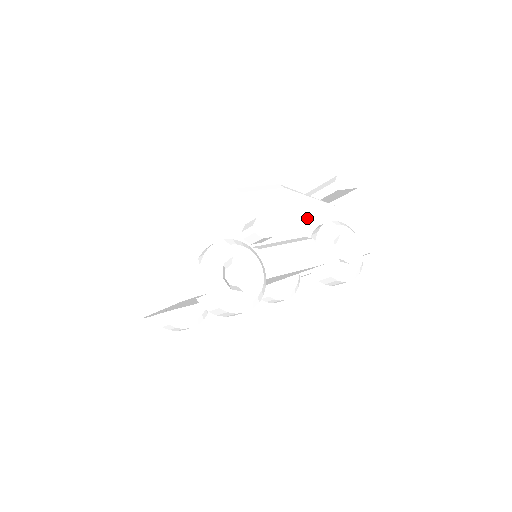
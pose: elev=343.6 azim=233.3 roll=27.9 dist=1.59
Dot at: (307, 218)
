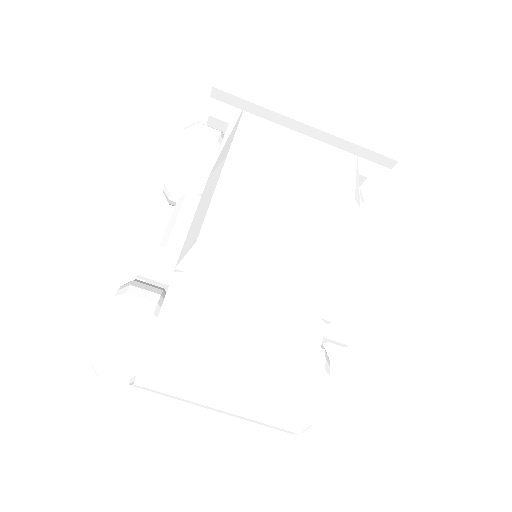
Dot at: occluded
